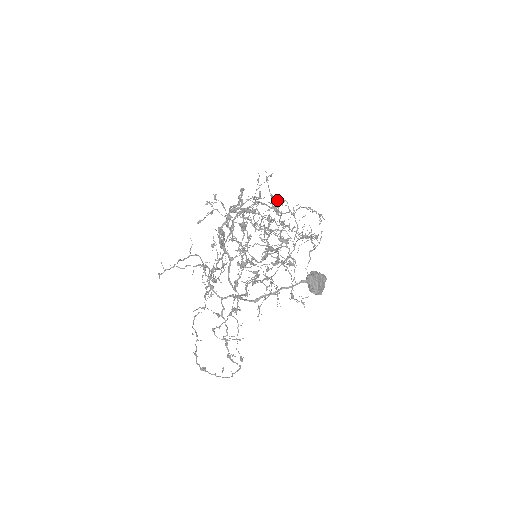
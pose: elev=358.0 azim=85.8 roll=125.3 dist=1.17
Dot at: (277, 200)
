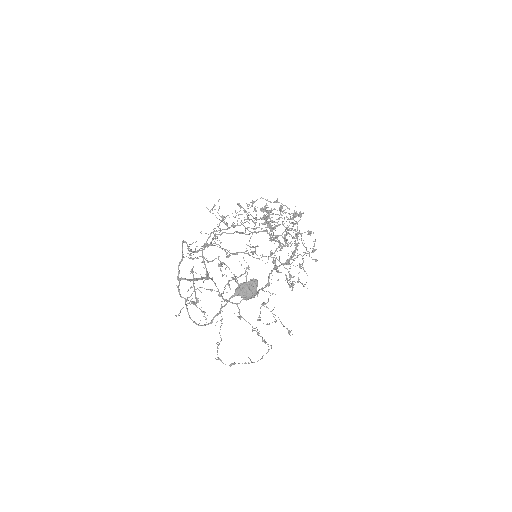
Dot at: (253, 203)
